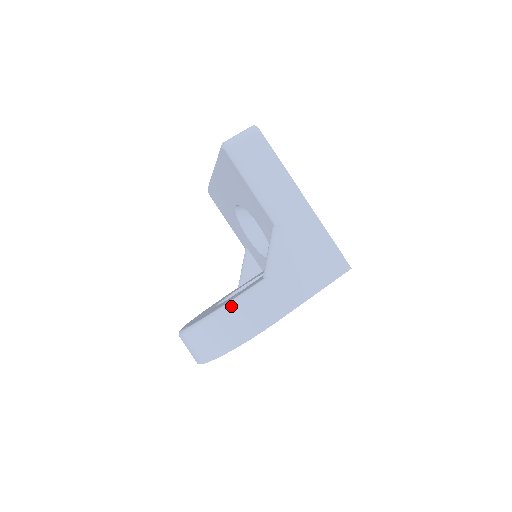
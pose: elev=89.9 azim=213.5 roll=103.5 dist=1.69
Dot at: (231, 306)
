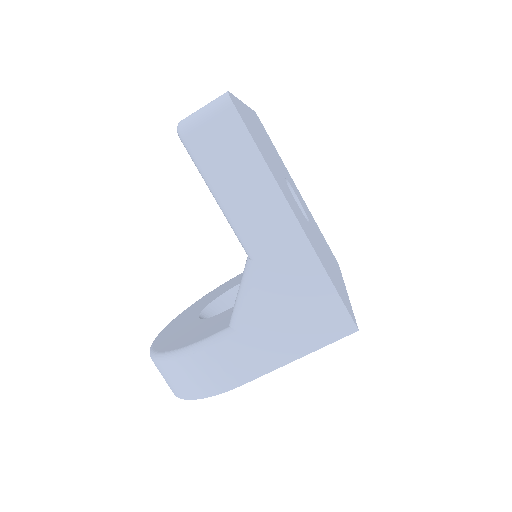
Dot at: (182, 356)
